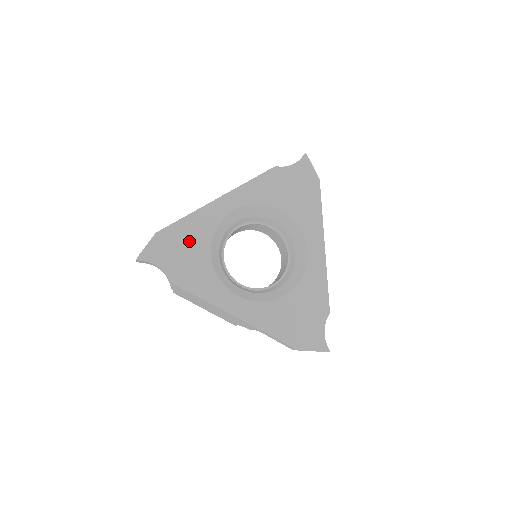
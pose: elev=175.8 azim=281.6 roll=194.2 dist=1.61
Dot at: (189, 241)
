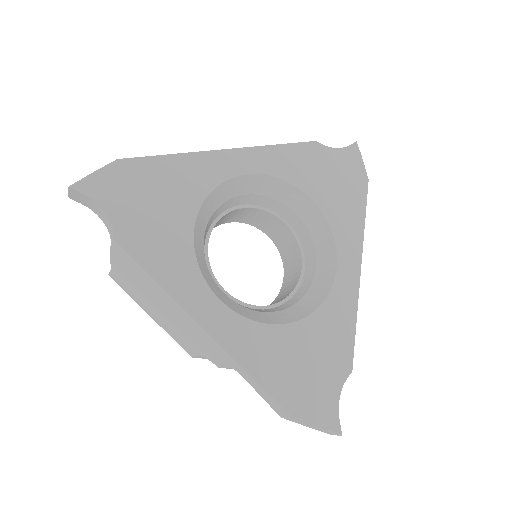
Dot at: (167, 191)
